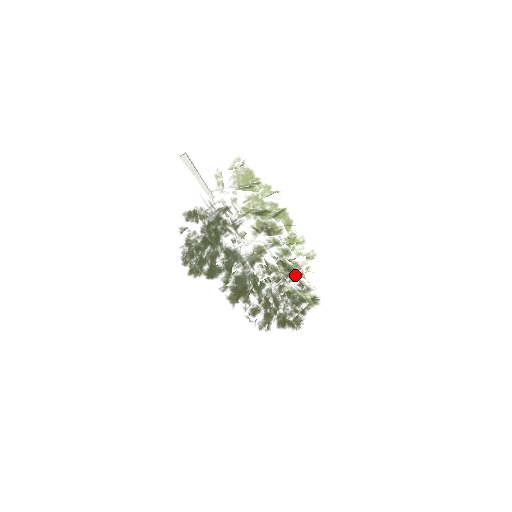
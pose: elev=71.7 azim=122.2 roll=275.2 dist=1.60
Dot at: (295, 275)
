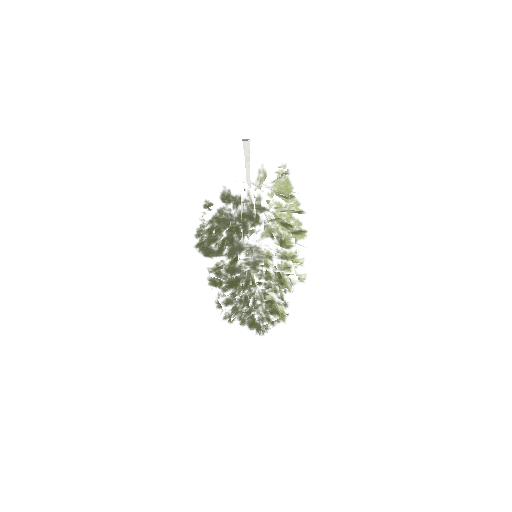
Dot at: (286, 291)
